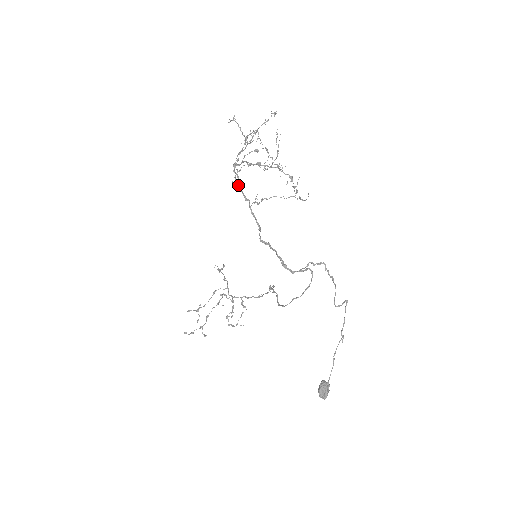
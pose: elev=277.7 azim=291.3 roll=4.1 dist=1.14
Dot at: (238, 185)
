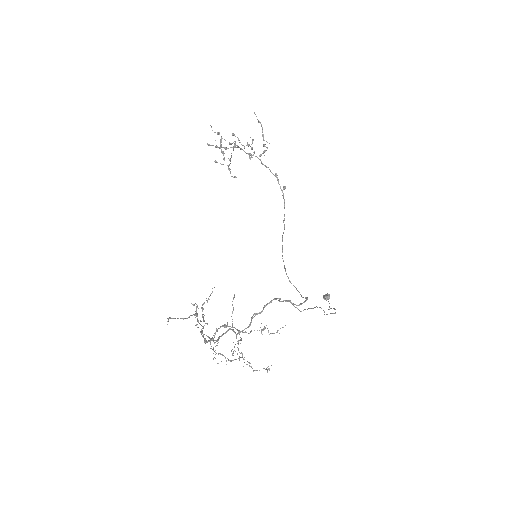
Dot at: occluded
